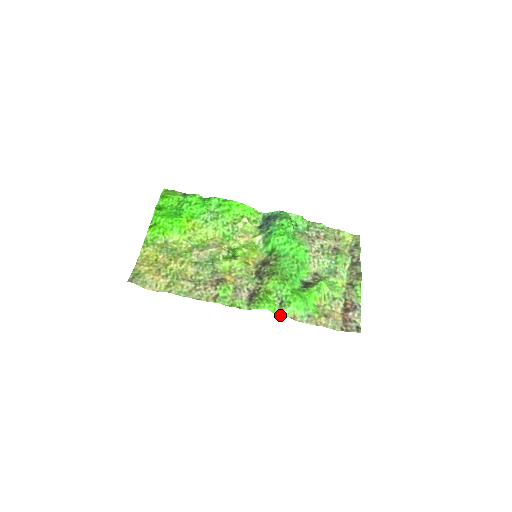
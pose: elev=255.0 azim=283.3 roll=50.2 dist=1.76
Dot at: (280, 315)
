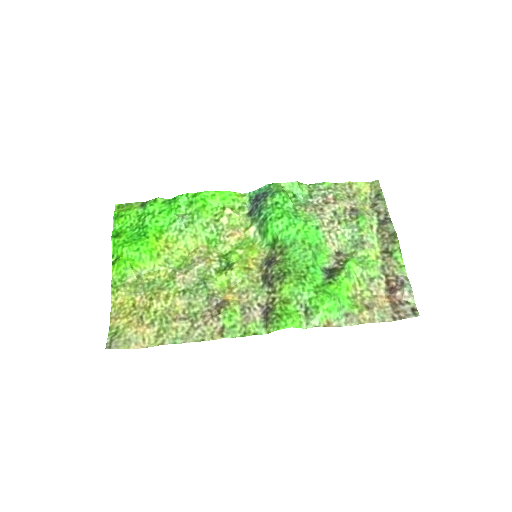
Dot at: occluded
